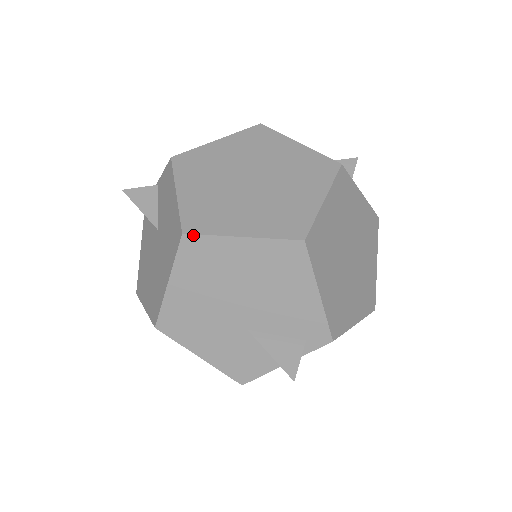
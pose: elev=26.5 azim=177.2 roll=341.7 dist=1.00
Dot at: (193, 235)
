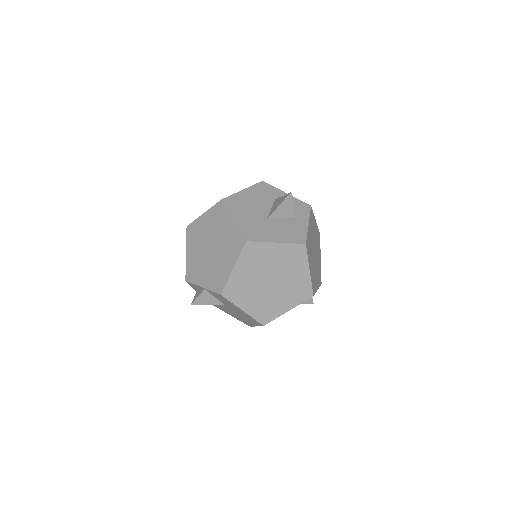
Dot at: occluded
